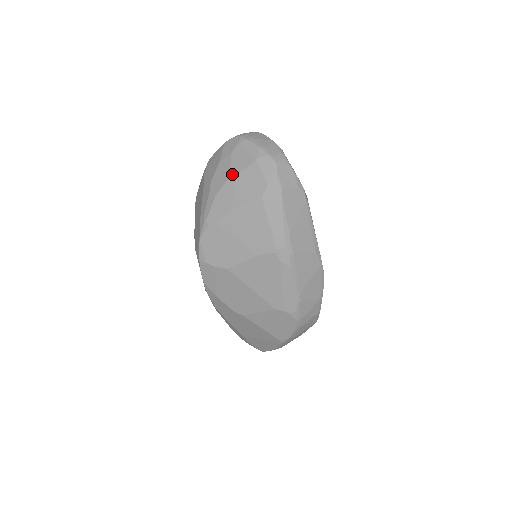
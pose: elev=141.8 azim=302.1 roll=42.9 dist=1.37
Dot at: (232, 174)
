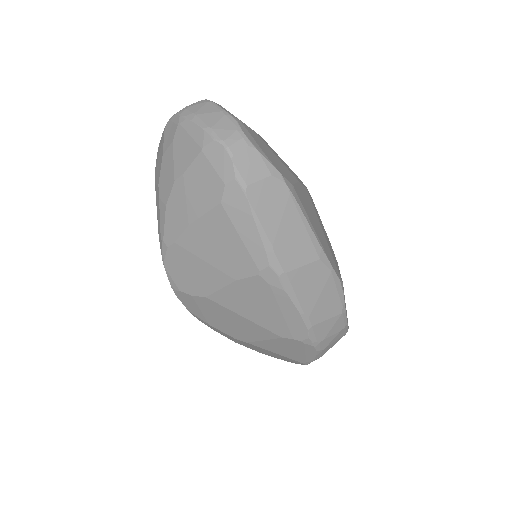
Dot at: (177, 174)
